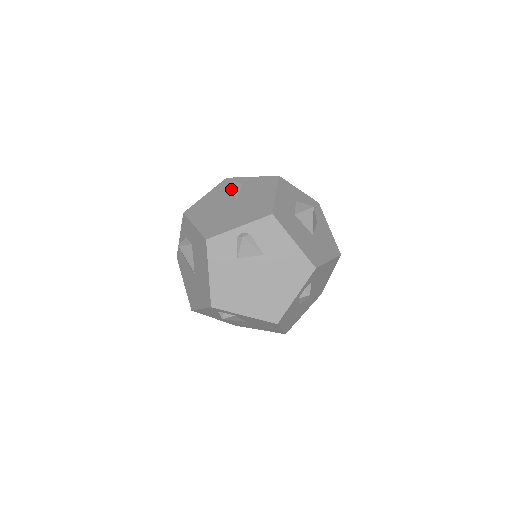
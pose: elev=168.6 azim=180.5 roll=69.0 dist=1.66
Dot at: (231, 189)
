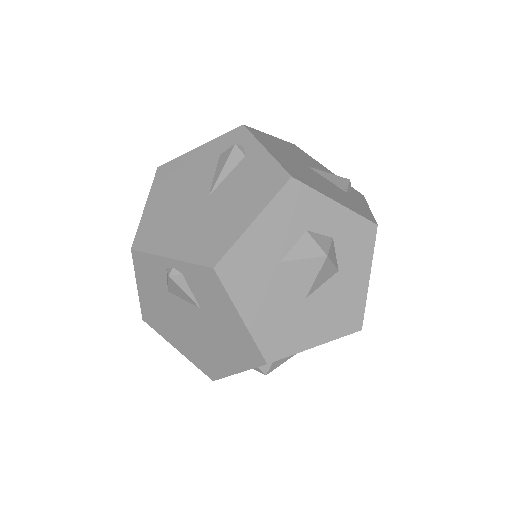
Dot at: (222, 161)
